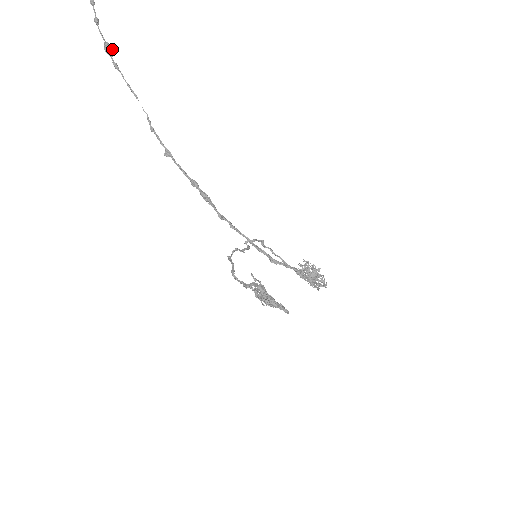
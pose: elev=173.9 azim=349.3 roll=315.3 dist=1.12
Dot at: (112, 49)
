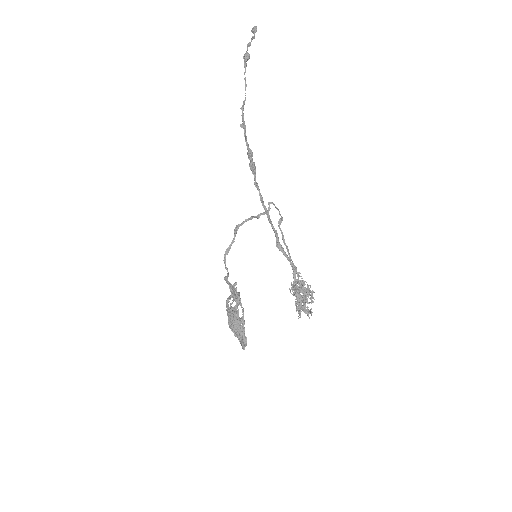
Dot at: (249, 58)
